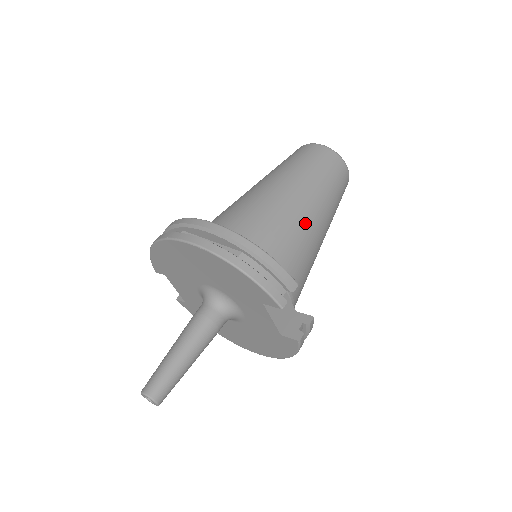
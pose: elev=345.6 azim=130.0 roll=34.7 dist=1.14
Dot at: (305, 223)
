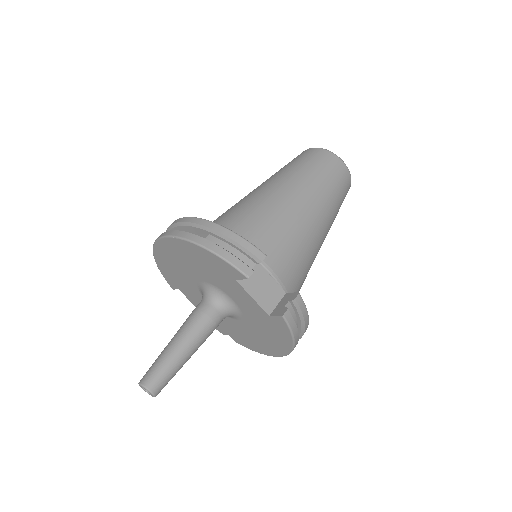
Dot at: (288, 210)
